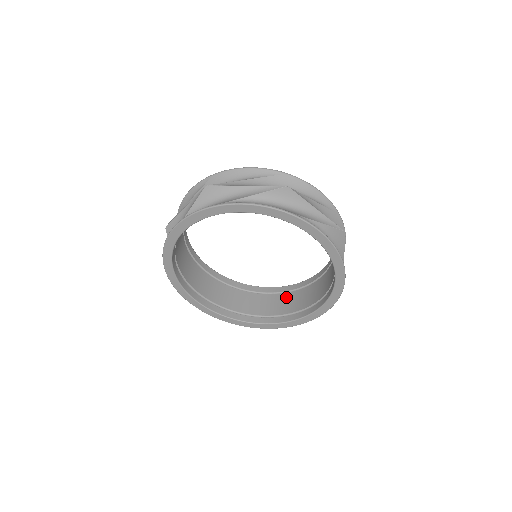
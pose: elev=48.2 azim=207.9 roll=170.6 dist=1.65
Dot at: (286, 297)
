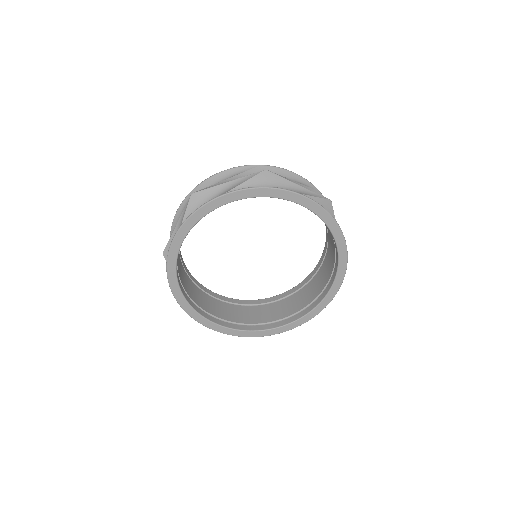
Dot at: (327, 257)
